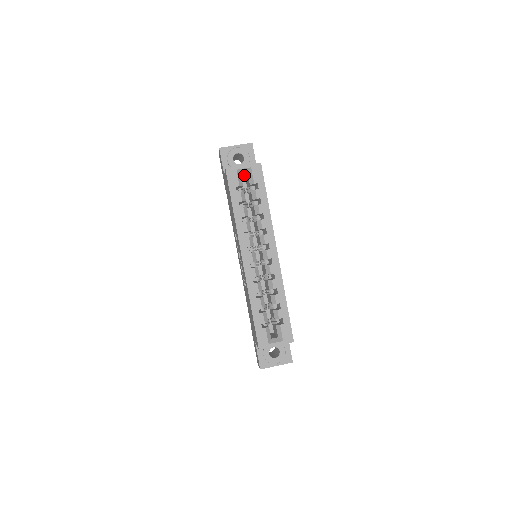
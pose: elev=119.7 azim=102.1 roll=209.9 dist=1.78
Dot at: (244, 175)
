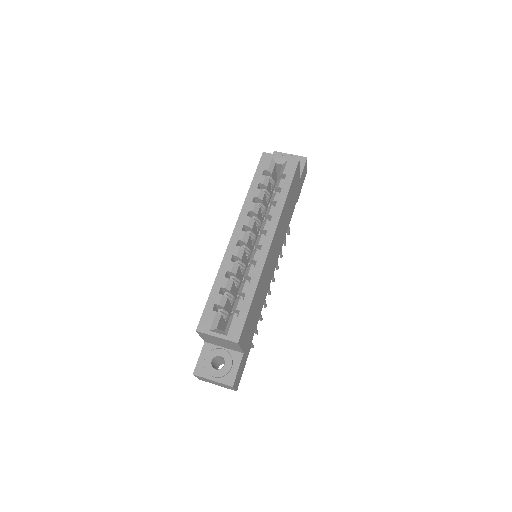
Dot at: occluded
